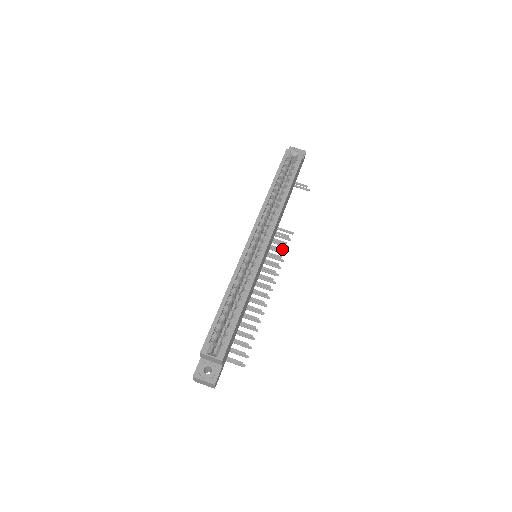
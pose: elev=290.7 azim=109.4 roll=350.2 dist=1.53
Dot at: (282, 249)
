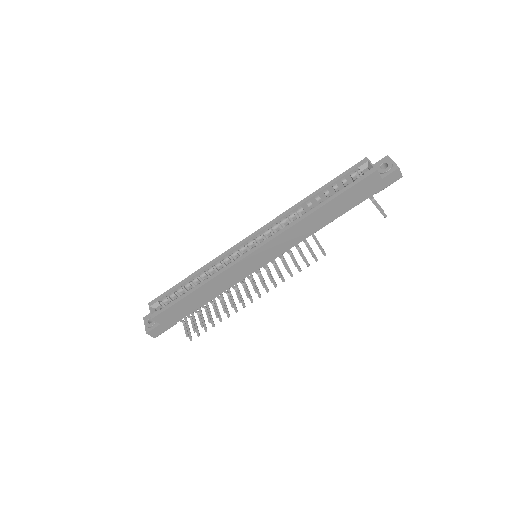
Dot at: (296, 264)
